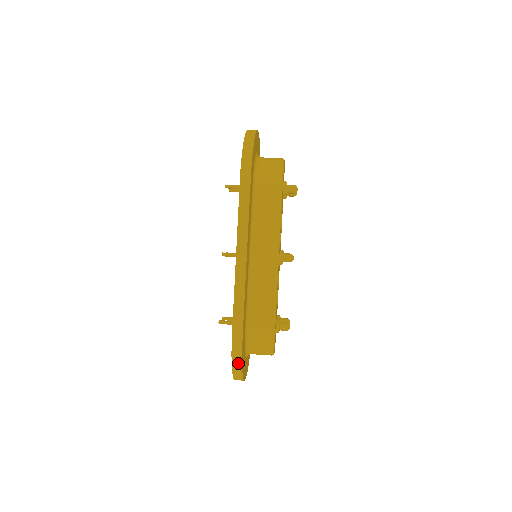
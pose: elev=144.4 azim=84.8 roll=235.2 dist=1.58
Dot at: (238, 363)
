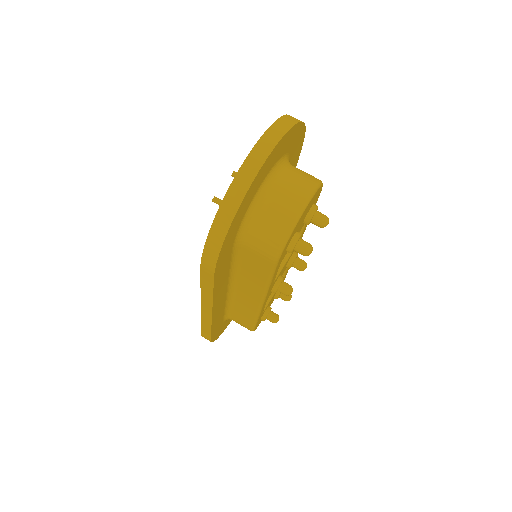
Dot at: occluded
